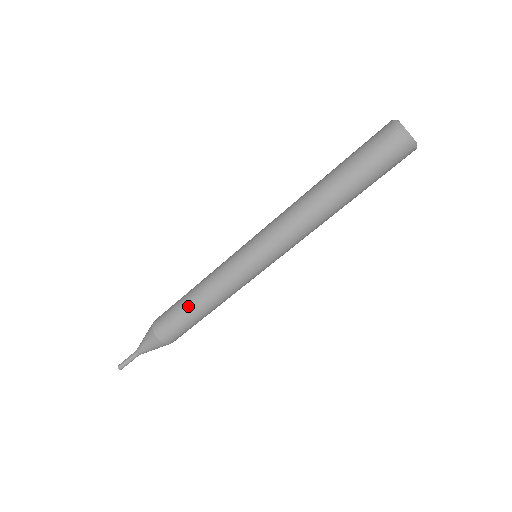
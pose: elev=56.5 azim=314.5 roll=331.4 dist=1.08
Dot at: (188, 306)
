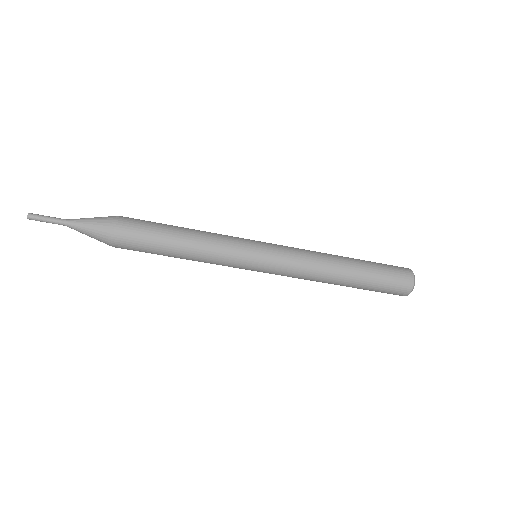
Dot at: (172, 242)
